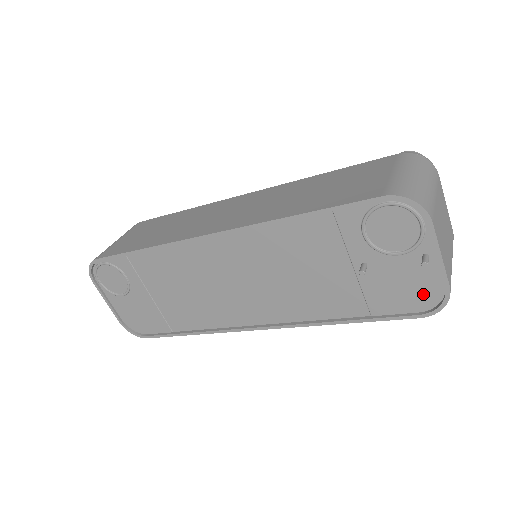
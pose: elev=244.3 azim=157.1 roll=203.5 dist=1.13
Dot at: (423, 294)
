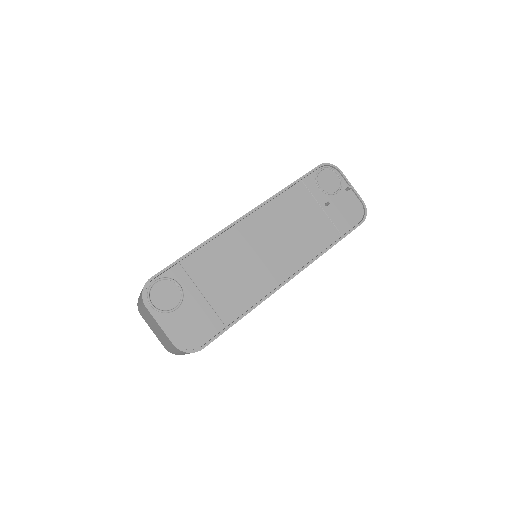
Dot at: (356, 211)
